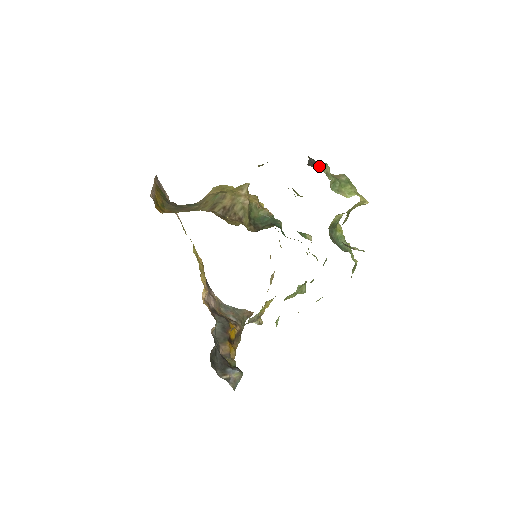
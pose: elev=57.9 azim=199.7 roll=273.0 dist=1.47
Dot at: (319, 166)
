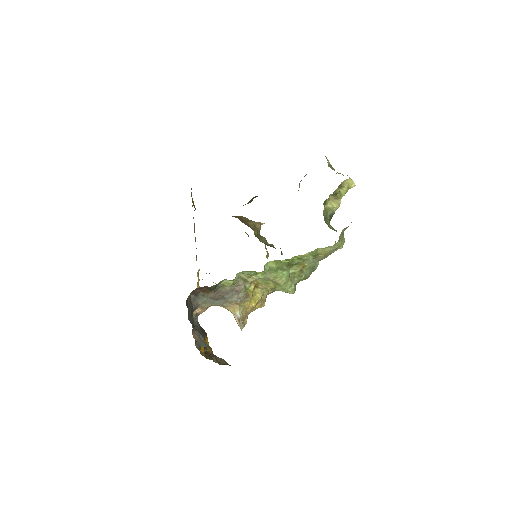
Dot at: occluded
